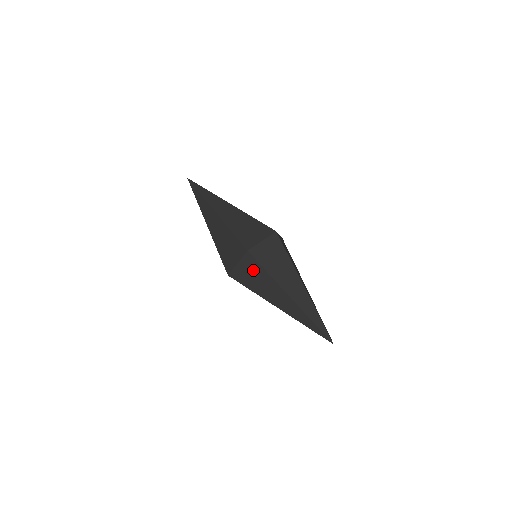
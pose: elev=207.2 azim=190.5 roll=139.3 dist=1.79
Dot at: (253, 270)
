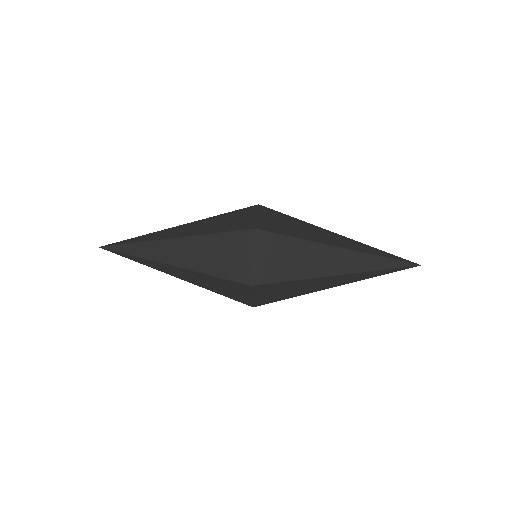
Dot at: (276, 249)
